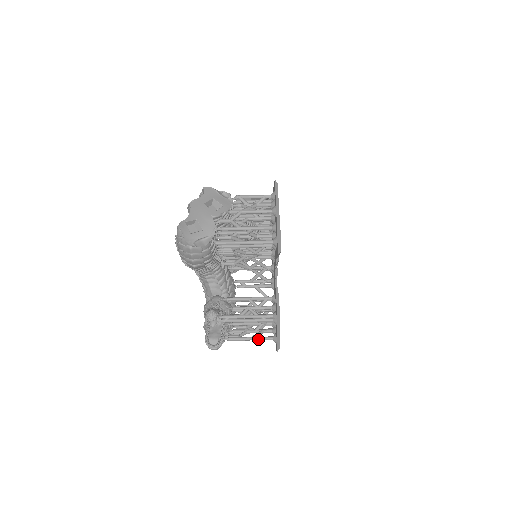
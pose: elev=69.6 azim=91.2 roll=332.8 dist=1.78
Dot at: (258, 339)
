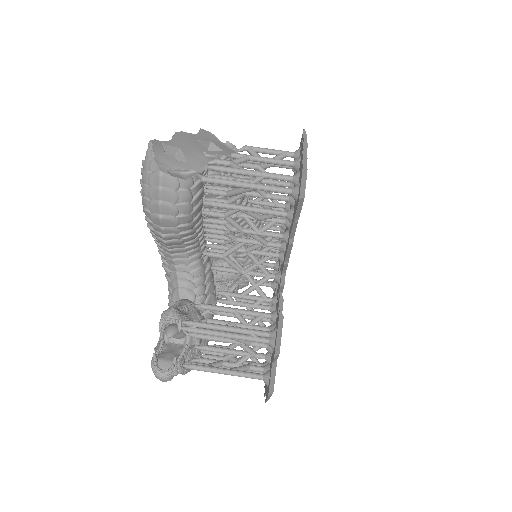
Dot at: (239, 374)
